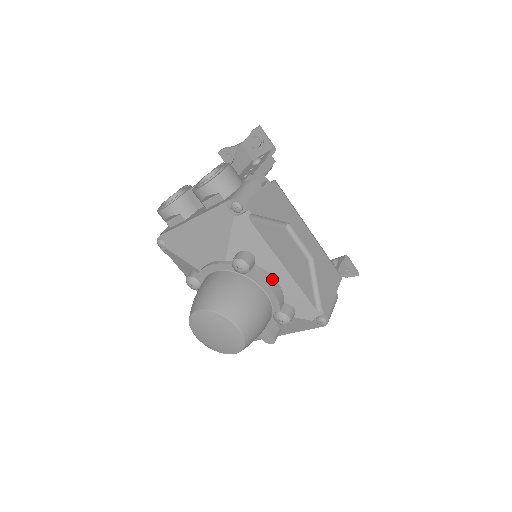
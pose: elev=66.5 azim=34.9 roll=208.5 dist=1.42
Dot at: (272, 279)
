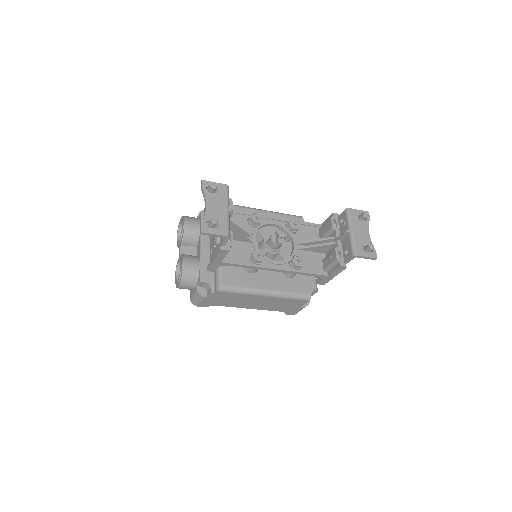
Dot at: occluded
